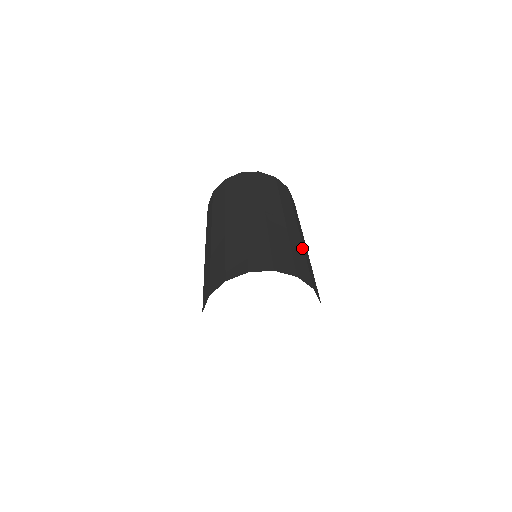
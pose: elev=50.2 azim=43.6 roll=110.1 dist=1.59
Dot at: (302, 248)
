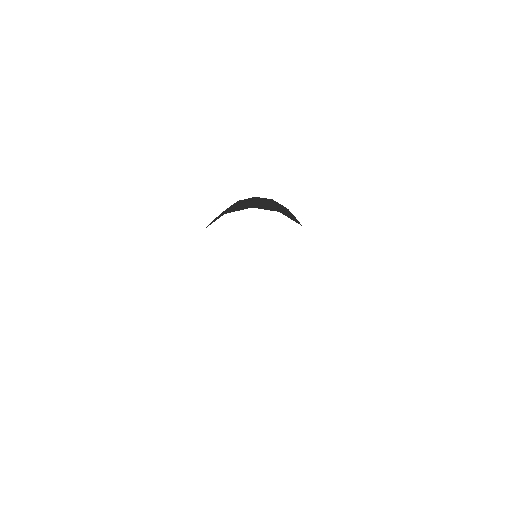
Dot at: occluded
